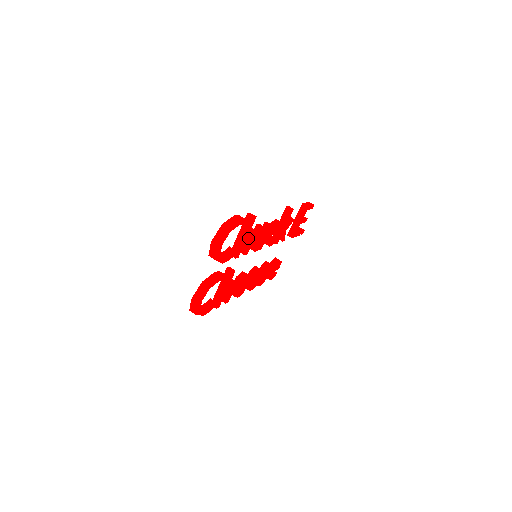
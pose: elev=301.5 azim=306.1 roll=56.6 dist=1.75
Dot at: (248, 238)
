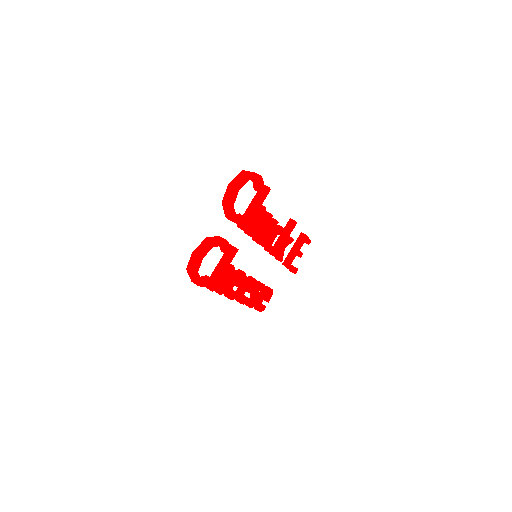
Dot at: (256, 218)
